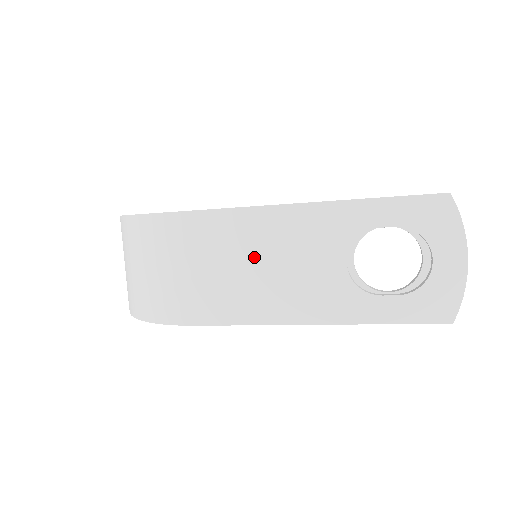
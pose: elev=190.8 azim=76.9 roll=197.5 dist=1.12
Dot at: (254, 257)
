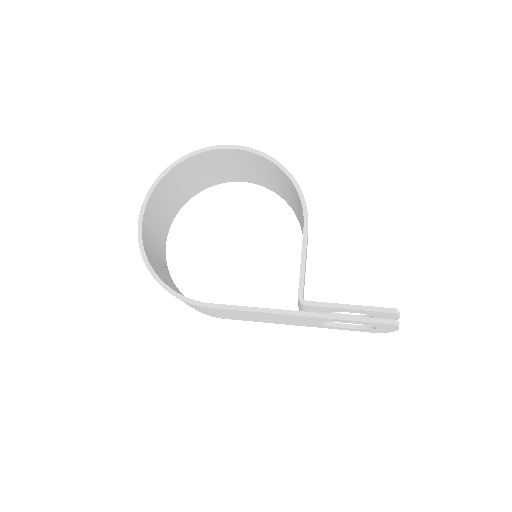
Dot at: (262, 317)
